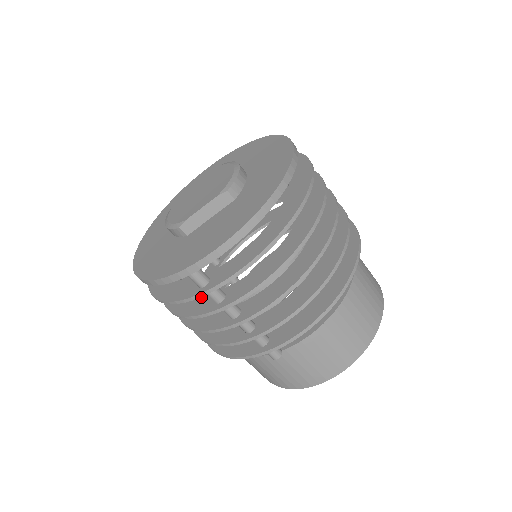
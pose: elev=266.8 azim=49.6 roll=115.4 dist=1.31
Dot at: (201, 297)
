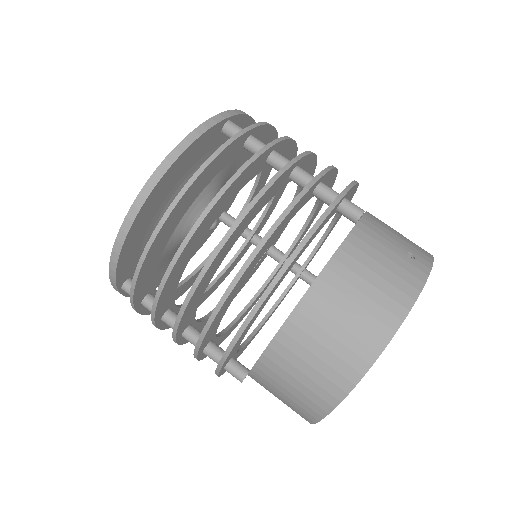
Dot at: occluded
